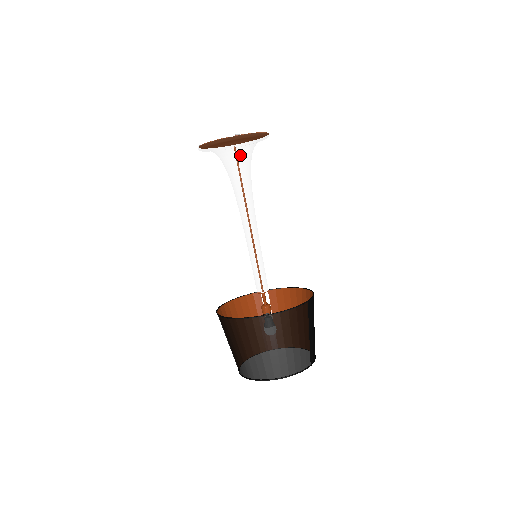
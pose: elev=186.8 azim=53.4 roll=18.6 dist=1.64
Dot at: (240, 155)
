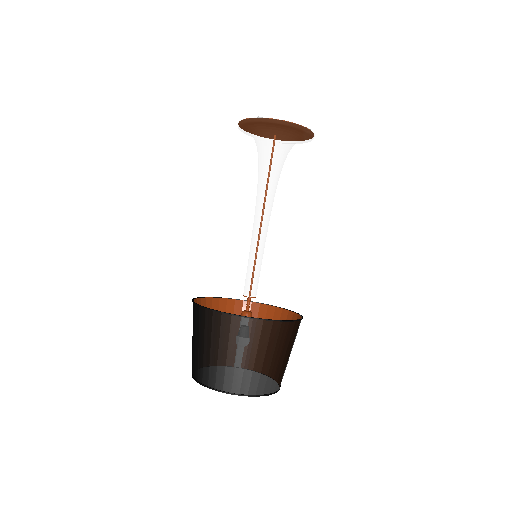
Dot at: (289, 148)
